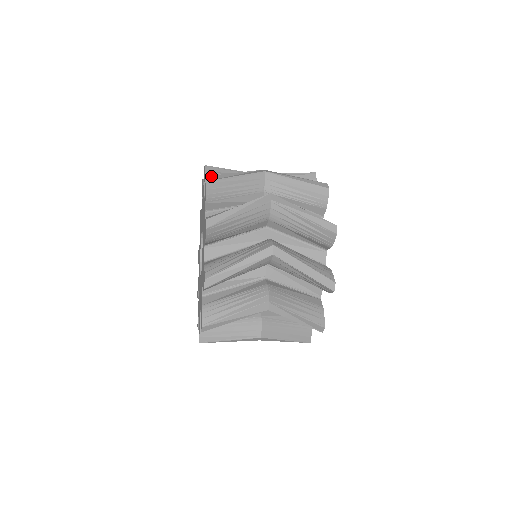
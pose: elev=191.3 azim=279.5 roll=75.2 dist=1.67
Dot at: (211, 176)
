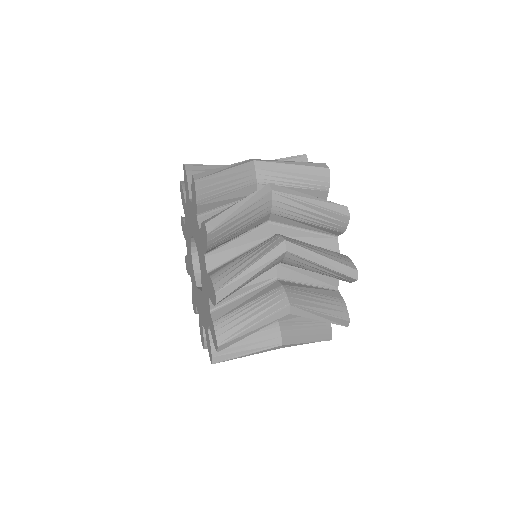
Dot at: (198, 174)
